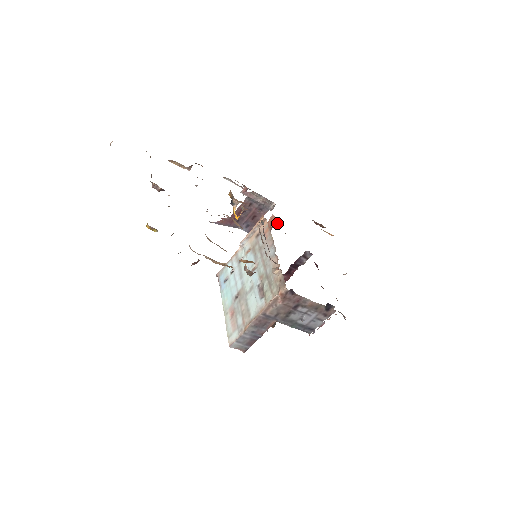
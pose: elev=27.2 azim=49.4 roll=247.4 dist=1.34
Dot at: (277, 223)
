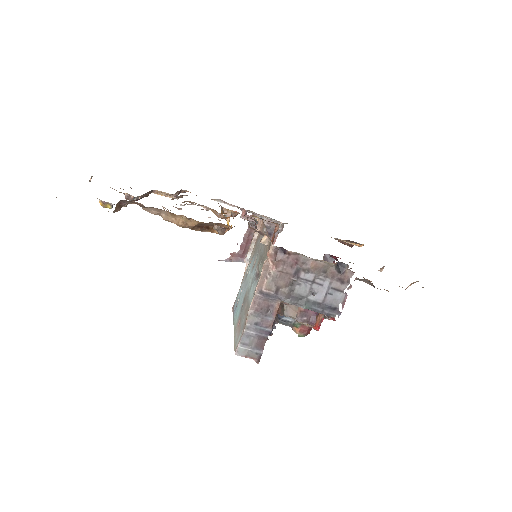
Dot at: occluded
